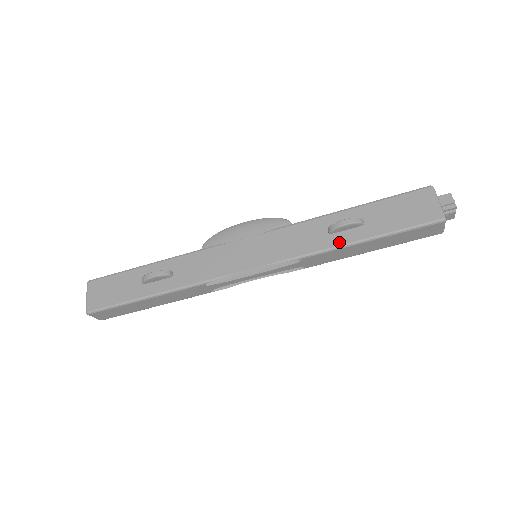
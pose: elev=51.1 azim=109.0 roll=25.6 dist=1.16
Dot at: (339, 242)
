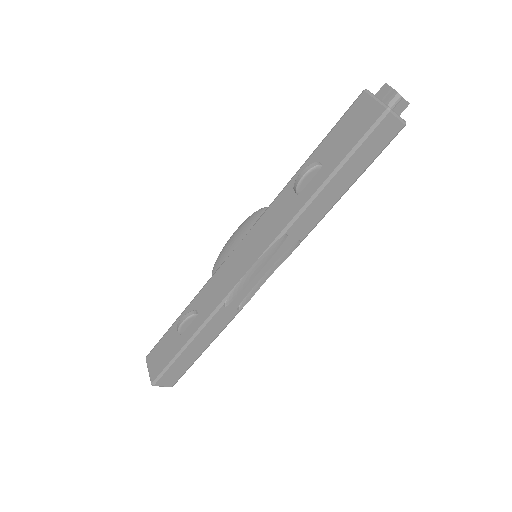
Dot at: (308, 196)
